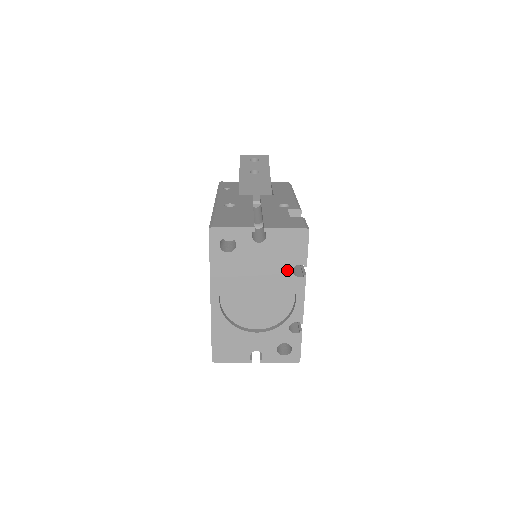
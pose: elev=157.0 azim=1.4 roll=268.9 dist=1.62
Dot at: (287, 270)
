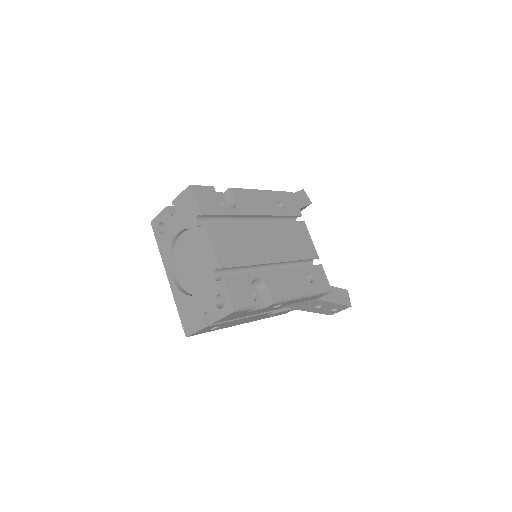
Dot at: (193, 226)
